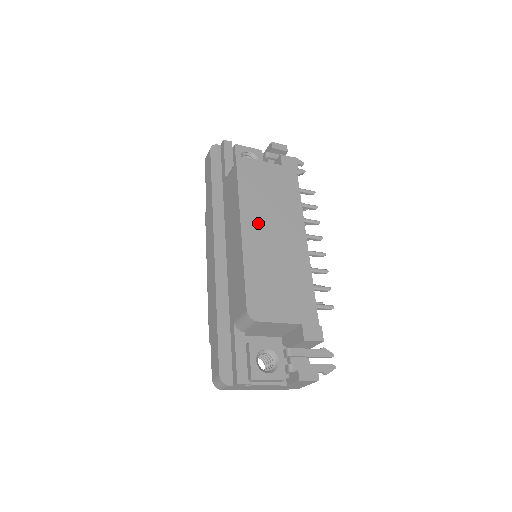
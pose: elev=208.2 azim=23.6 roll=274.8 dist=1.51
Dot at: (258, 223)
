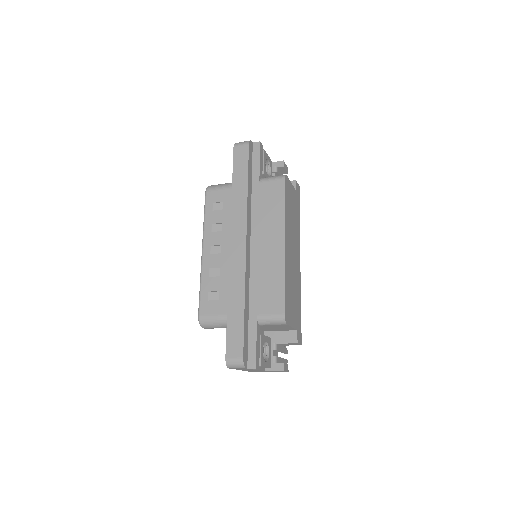
Dot at: (289, 239)
